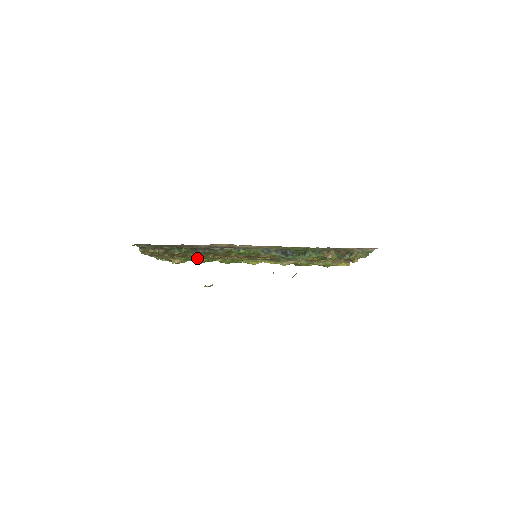
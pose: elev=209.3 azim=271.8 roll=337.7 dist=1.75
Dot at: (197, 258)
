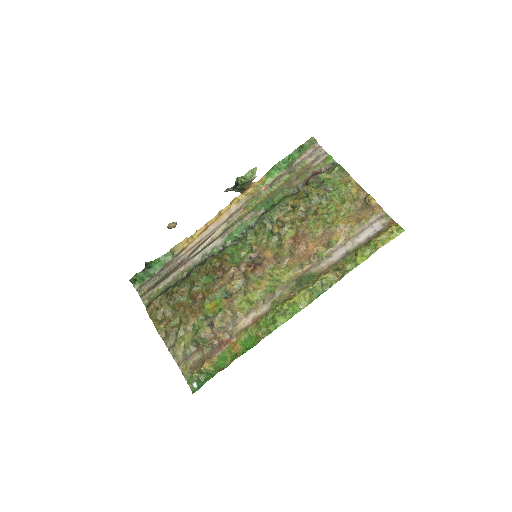
Dot at: (211, 314)
